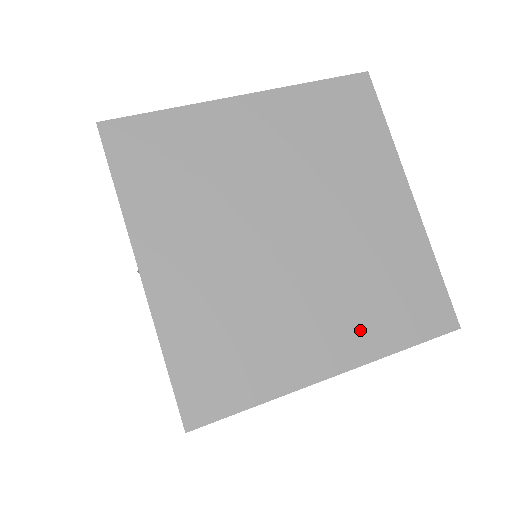
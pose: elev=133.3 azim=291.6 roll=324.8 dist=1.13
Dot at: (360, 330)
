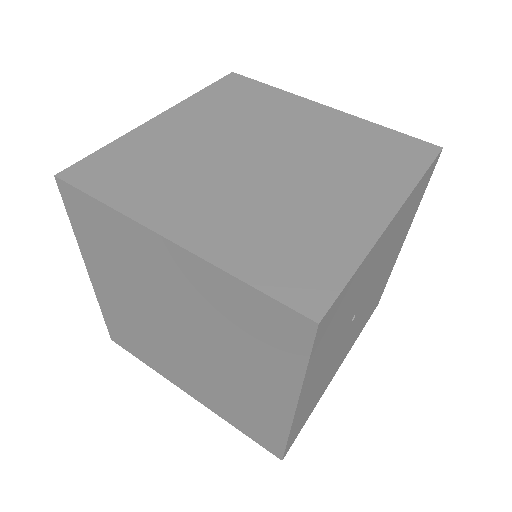
Dot at: (228, 237)
